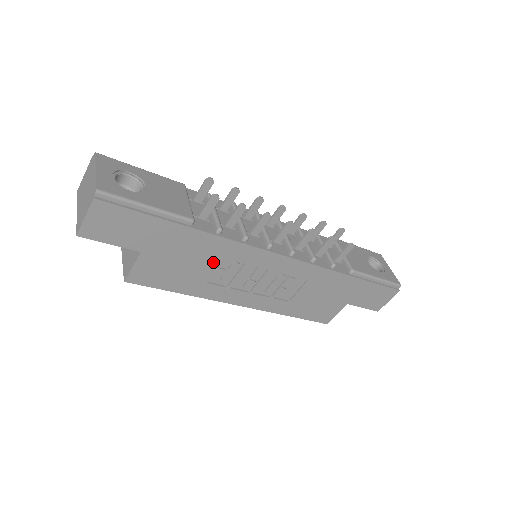
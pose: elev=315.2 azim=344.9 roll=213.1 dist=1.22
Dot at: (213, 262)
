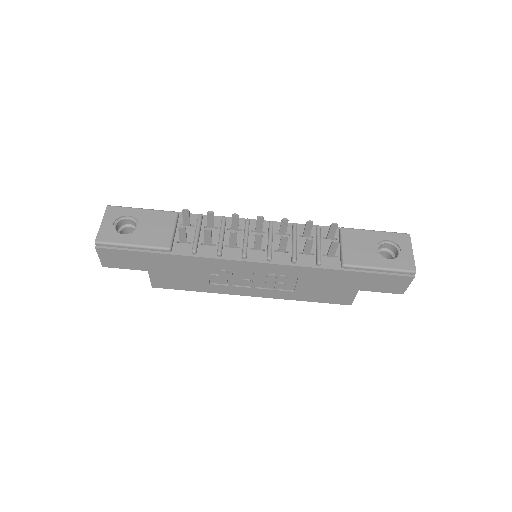
Dot at: (204, 272)
